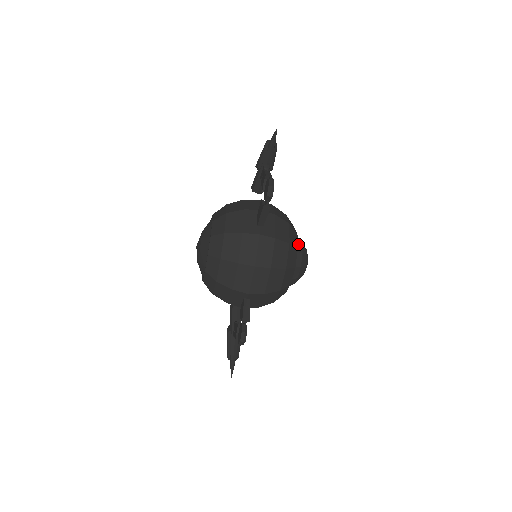
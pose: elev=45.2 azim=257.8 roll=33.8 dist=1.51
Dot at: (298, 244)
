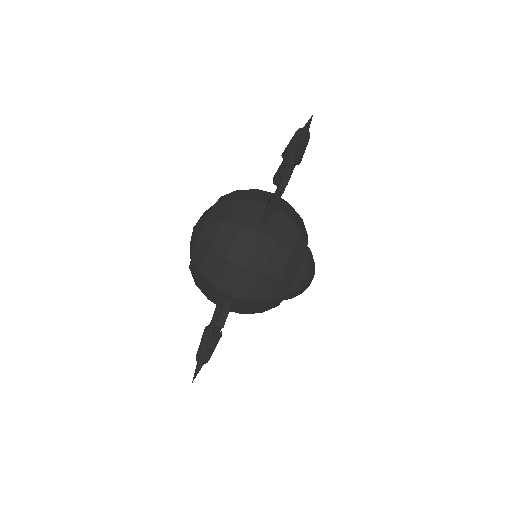
Dot at: (306, 255)
